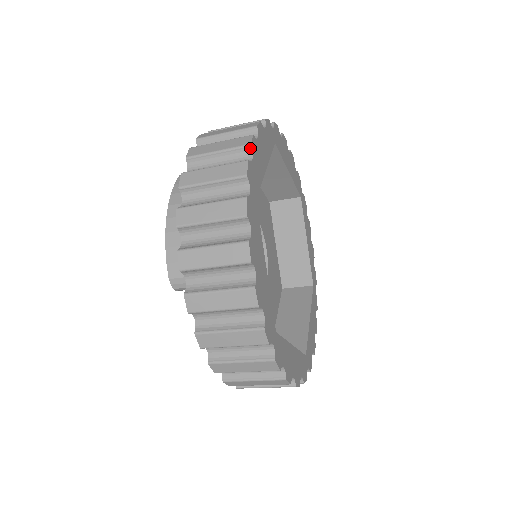
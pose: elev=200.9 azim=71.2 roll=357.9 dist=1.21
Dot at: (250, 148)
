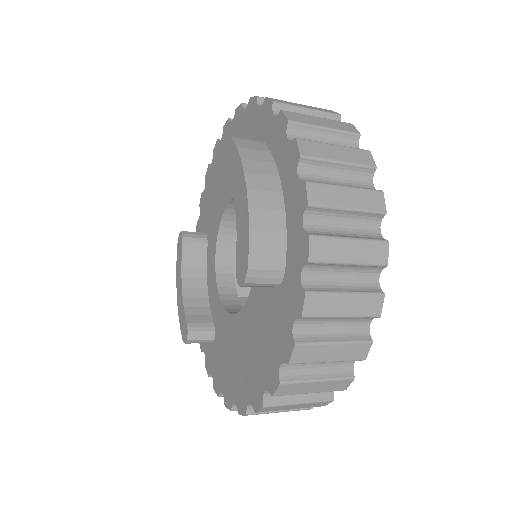
Dot at: (358, 137)
